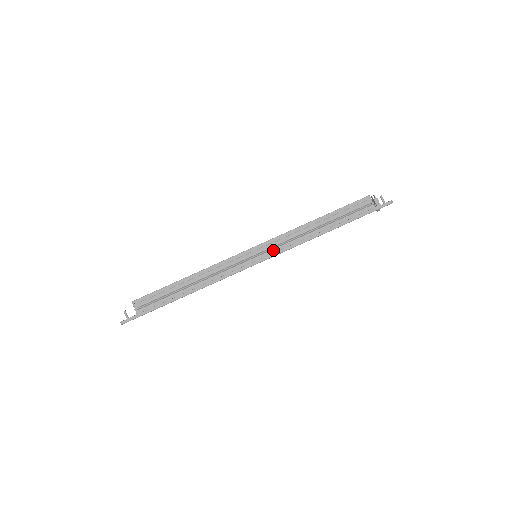
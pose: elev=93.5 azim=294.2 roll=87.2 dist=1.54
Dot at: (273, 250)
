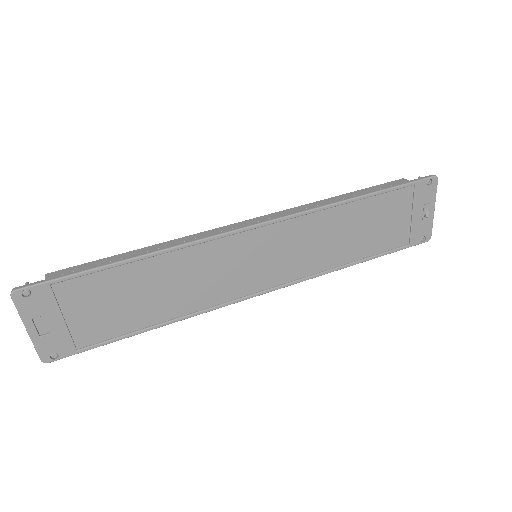
Dot at: occluded
